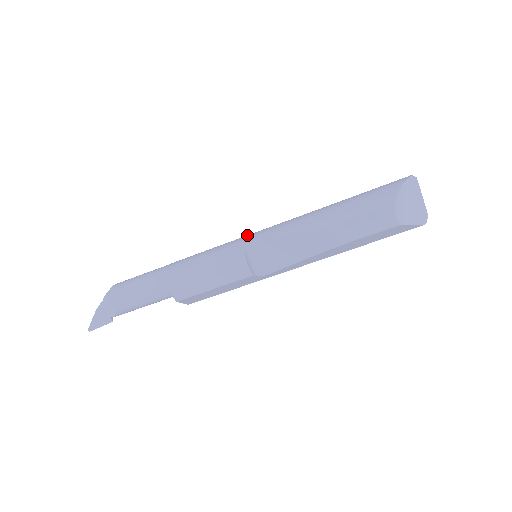
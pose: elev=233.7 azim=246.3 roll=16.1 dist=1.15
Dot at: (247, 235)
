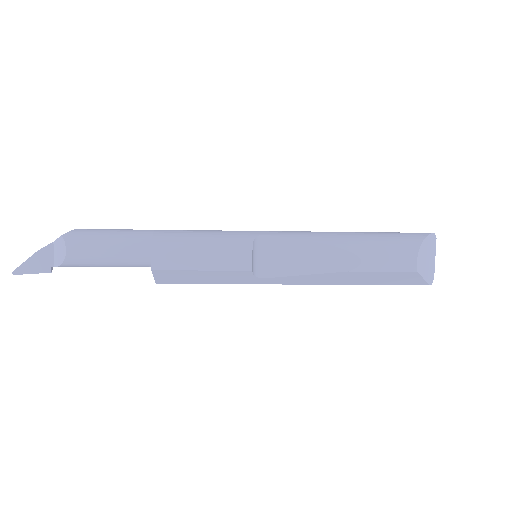
Dot at: occluded
